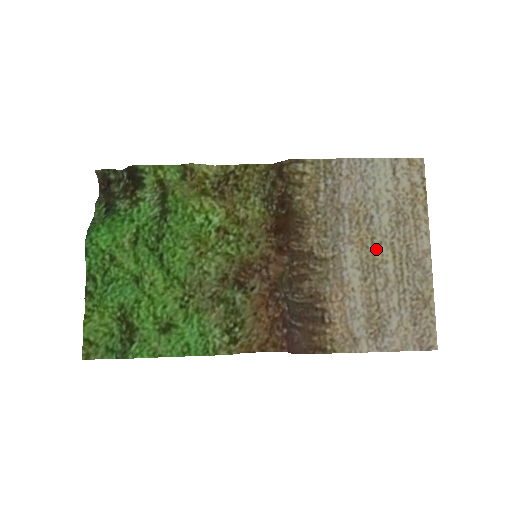
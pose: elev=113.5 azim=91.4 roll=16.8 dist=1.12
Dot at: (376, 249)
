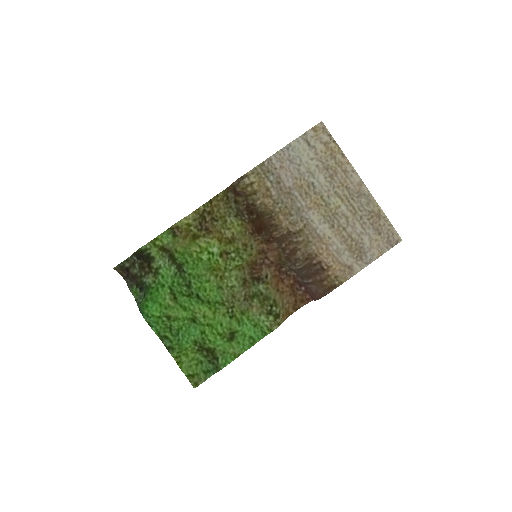
Dot at: (328, 203)
